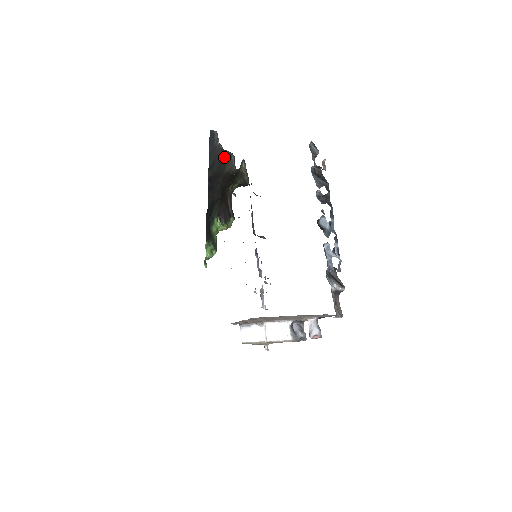
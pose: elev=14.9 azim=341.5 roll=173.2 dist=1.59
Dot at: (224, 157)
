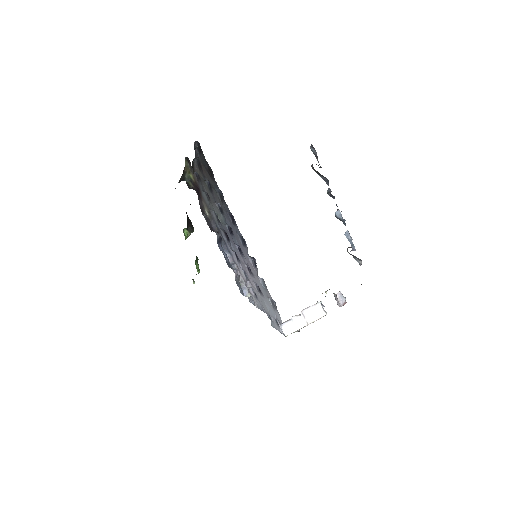
Dot at: occluded
